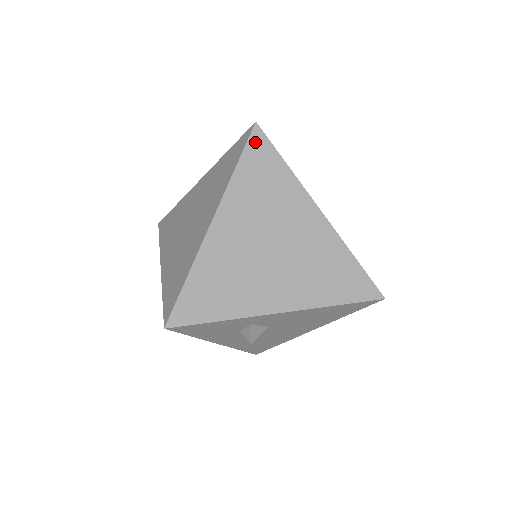
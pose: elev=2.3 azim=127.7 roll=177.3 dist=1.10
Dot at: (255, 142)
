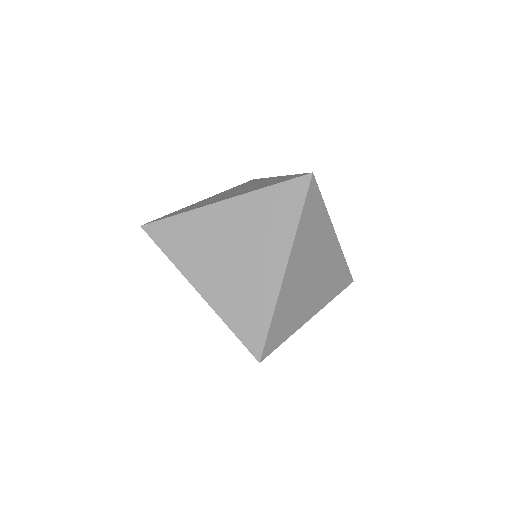
Dot at: (311, 191)
